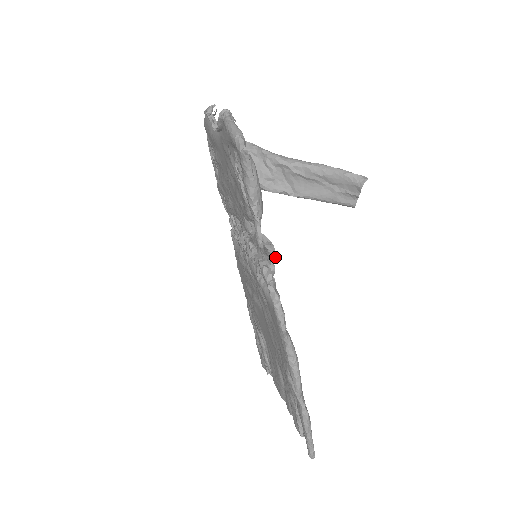
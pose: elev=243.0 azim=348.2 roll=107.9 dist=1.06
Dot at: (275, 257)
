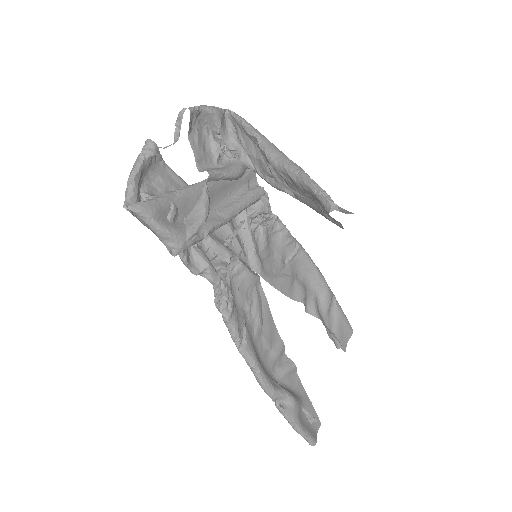
Dot at: (214, 284)
